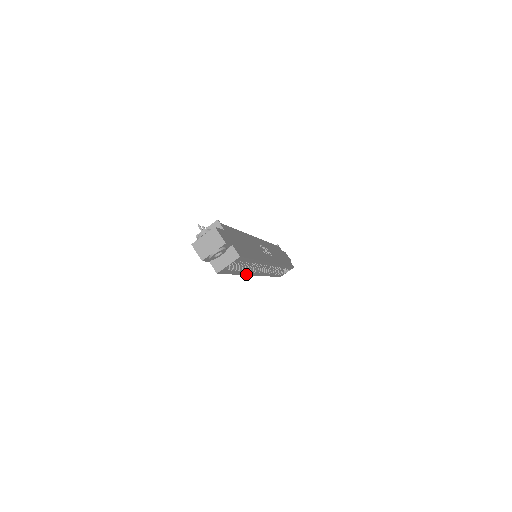
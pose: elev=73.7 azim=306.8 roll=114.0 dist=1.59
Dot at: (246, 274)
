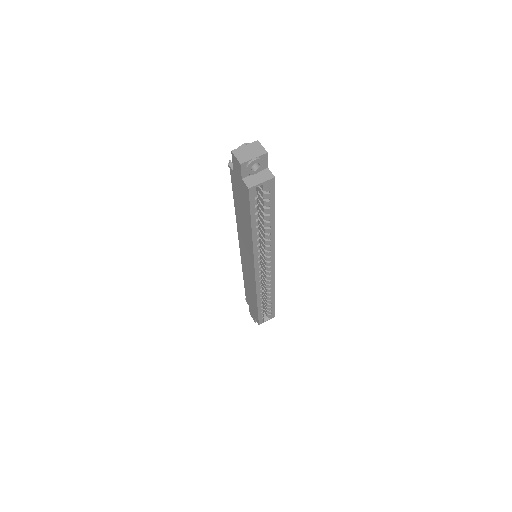
Dot at: (254, 248)
